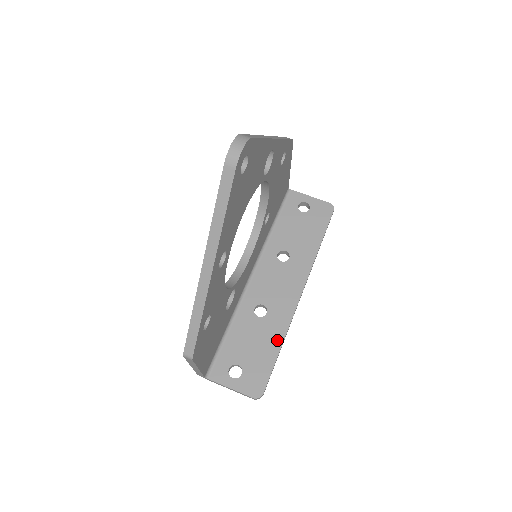
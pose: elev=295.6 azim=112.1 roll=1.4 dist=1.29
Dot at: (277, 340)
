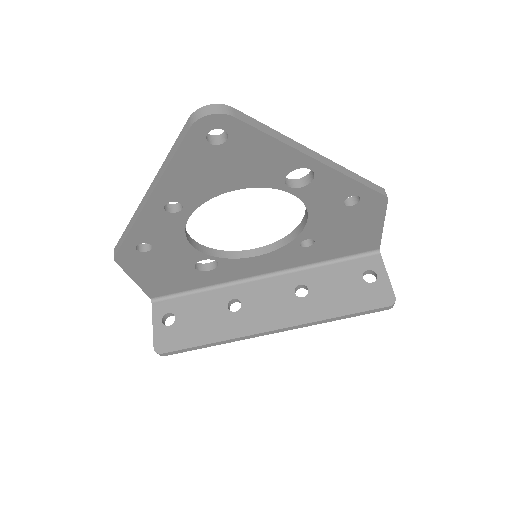
Dot at: (215, 336)
